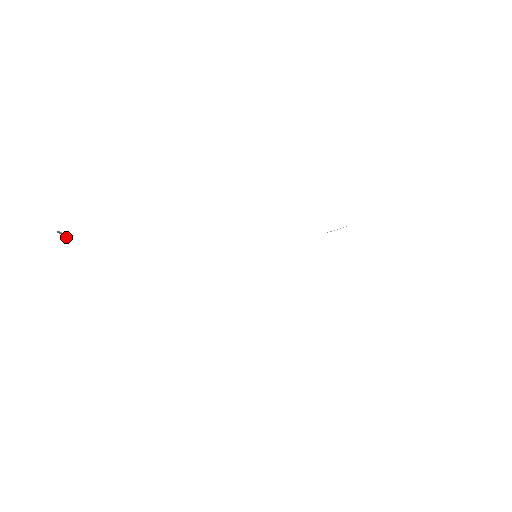
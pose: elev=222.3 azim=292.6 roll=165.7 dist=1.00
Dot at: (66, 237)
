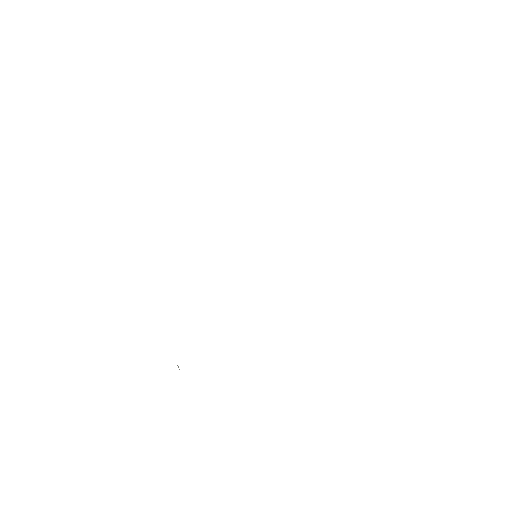
Dot at: occluded
